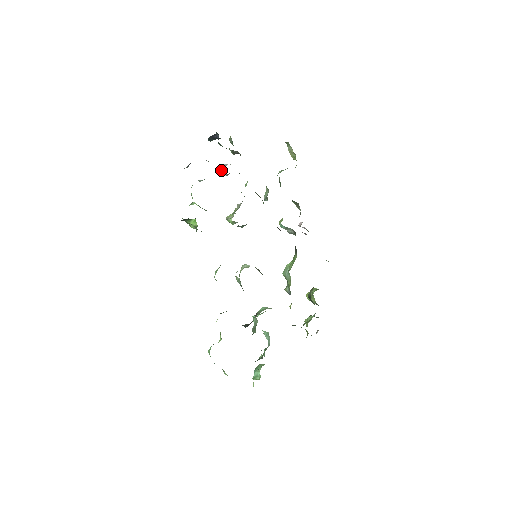
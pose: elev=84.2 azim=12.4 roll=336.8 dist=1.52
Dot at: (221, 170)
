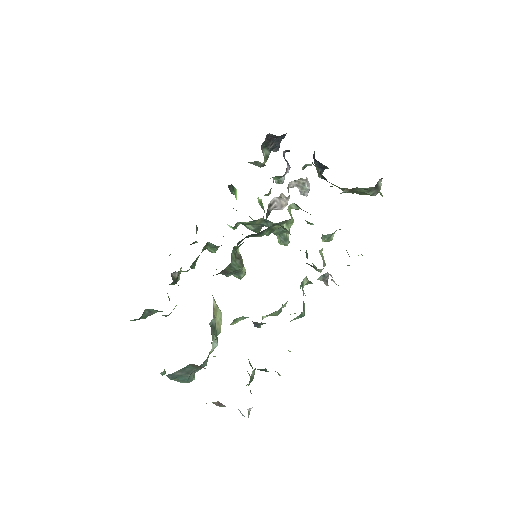
Dot at: occluded
